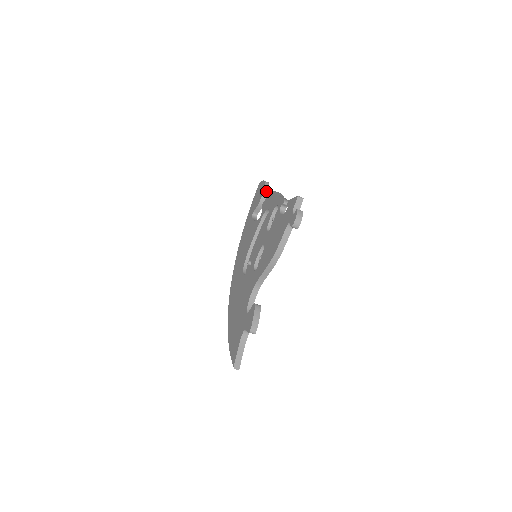
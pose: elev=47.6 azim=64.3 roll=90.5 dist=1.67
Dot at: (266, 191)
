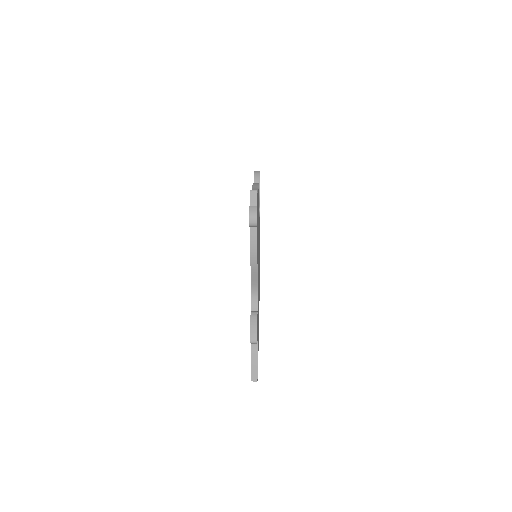
Dot at: (257, 182)
